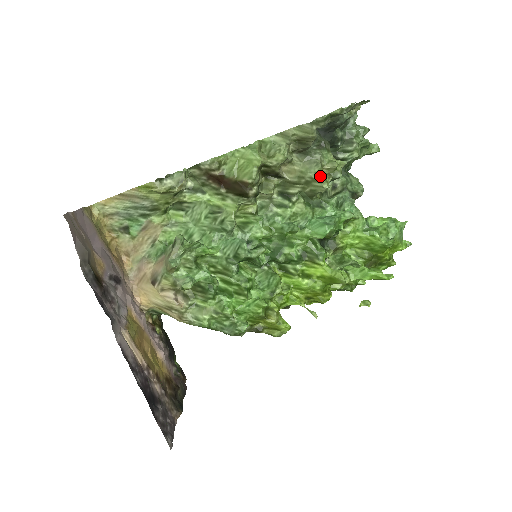
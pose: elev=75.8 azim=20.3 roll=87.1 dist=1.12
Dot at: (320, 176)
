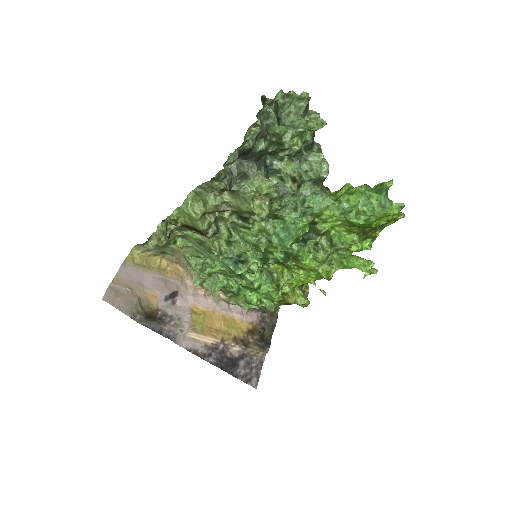
Dot at: (253, 210)
